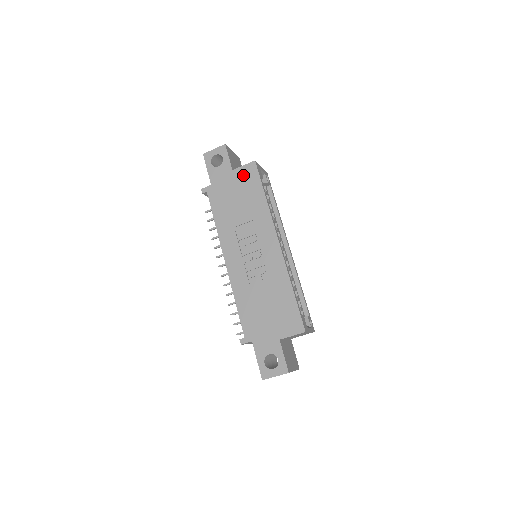
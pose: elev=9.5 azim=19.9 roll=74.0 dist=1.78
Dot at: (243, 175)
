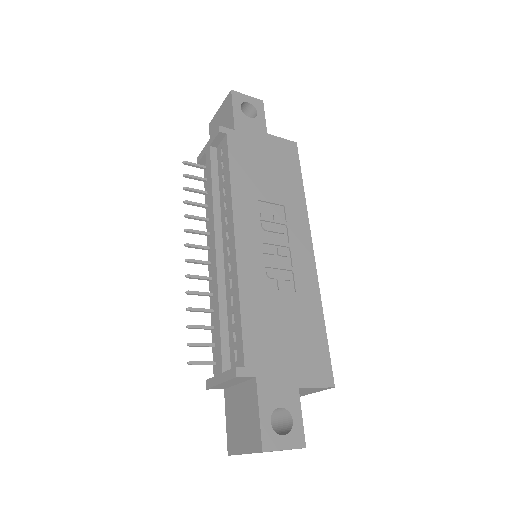
Dot at: (280, 148)
